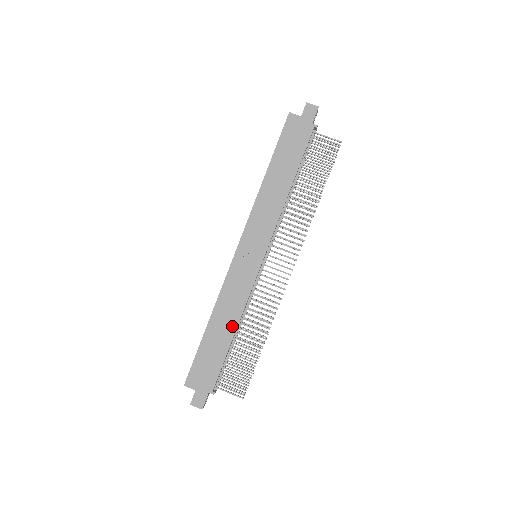
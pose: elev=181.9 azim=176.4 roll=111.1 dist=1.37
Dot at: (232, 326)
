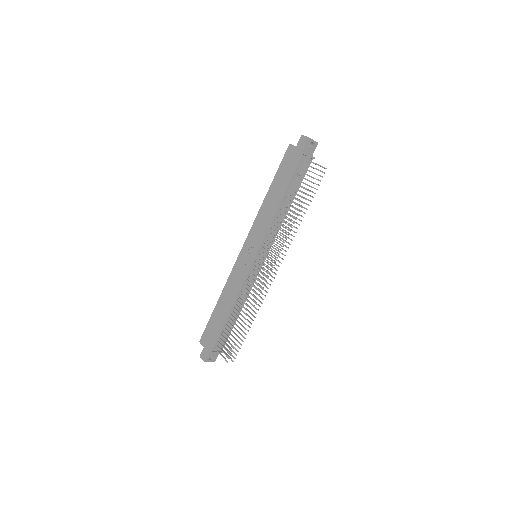
Dot at: (229, 306)
